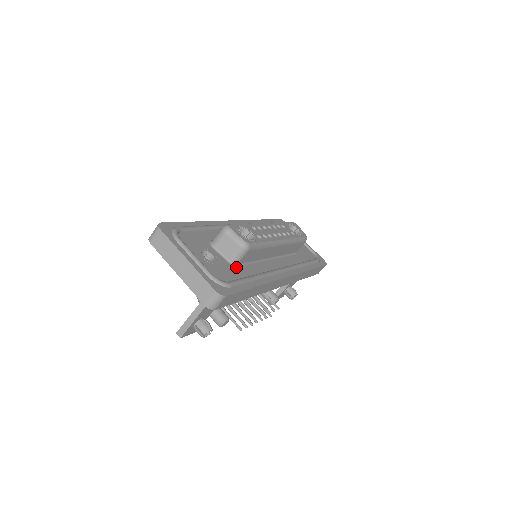
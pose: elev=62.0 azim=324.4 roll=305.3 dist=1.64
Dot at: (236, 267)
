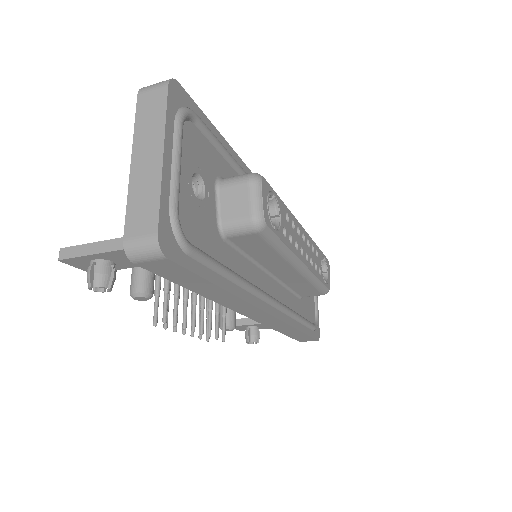
Dot at: (221, 239)
